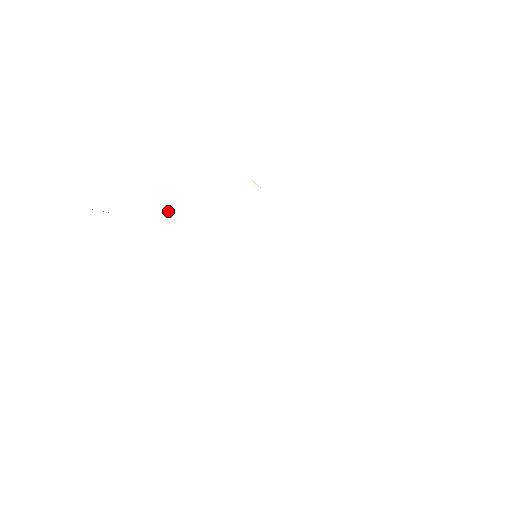
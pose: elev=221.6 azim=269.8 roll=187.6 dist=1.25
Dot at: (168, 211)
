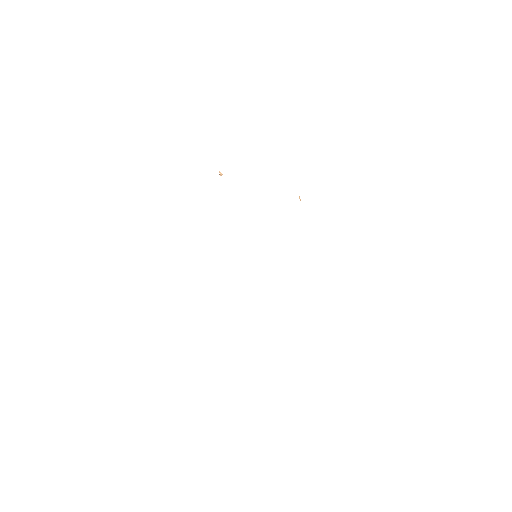
Dot at: (220, 173)
